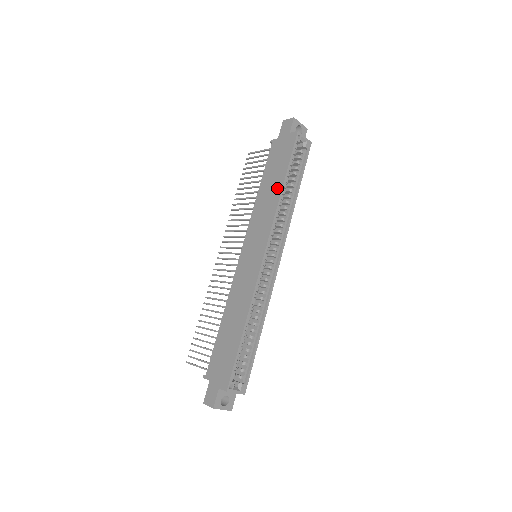
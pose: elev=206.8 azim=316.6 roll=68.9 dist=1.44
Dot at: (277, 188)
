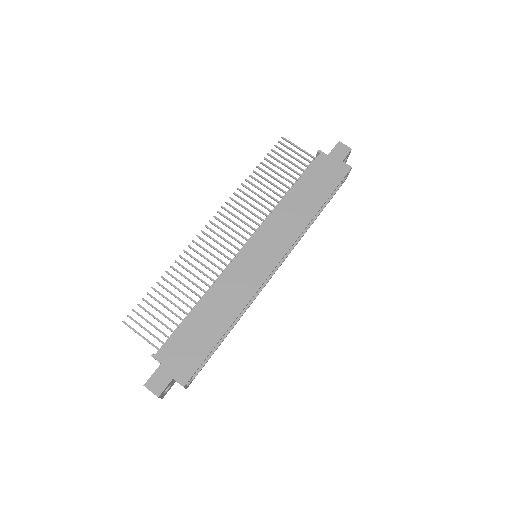
Dot at: (312, 208)
